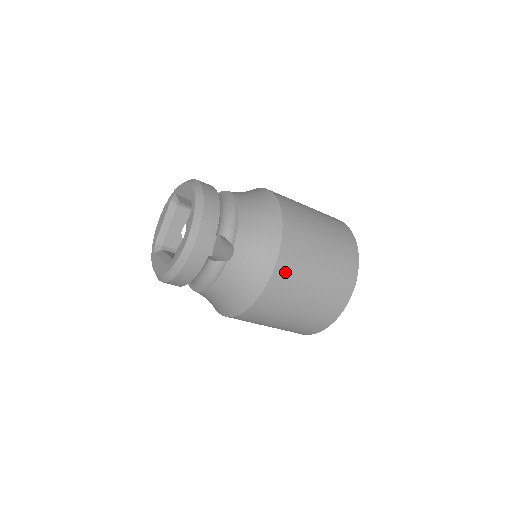
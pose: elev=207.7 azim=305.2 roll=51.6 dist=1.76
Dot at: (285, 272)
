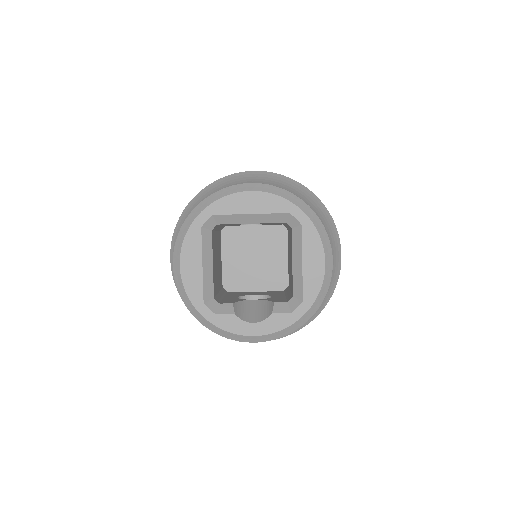
Dot at: occluded
